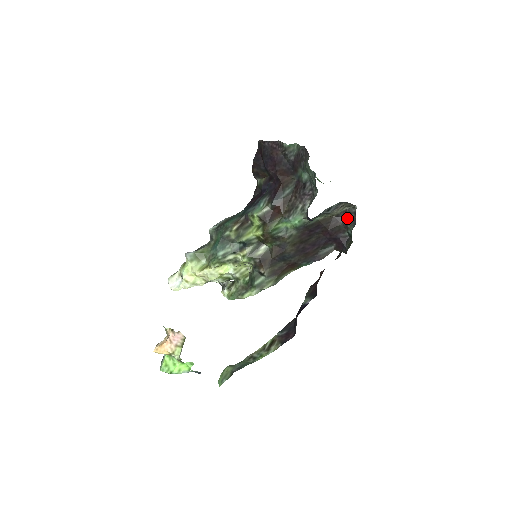
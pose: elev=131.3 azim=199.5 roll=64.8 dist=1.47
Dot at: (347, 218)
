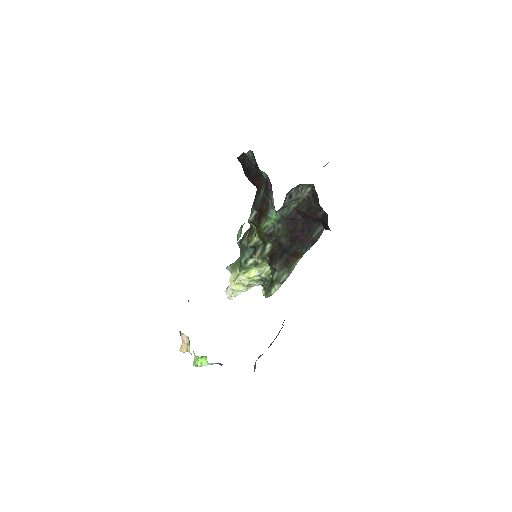
Dot at: (315, 197)
